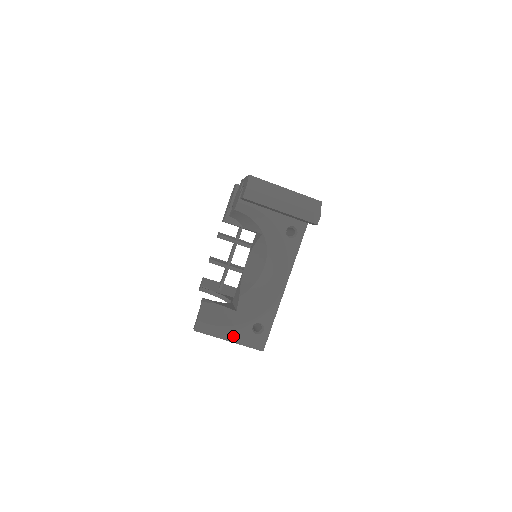
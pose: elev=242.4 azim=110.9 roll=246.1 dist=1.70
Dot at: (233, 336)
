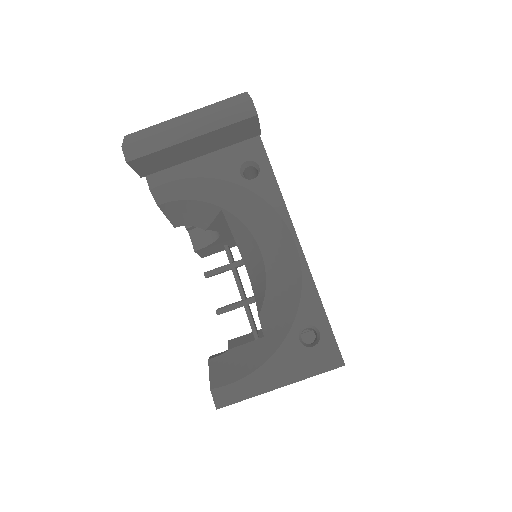
Dot at: (281, 375)
